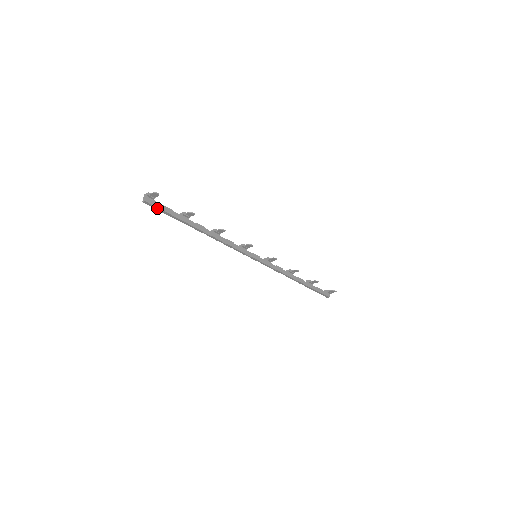
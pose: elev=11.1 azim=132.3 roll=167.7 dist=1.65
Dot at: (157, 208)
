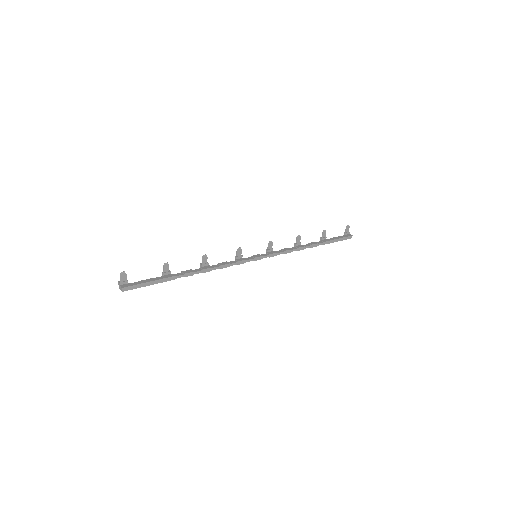
Dot at: (138, 286)
